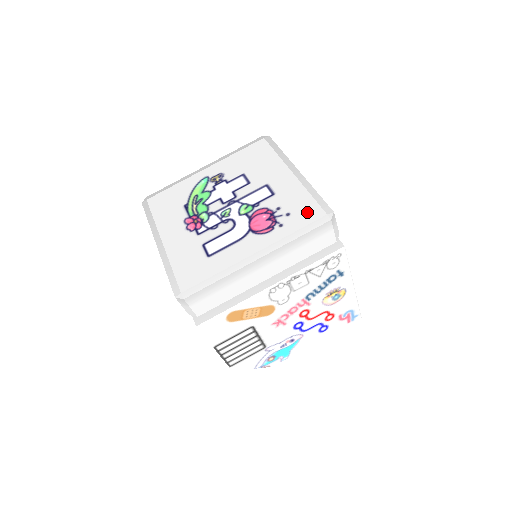
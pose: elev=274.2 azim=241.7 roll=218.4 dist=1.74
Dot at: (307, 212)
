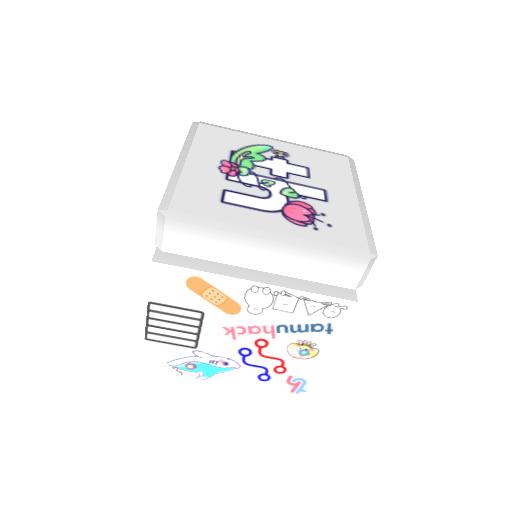
Dot at: (351, 236)
